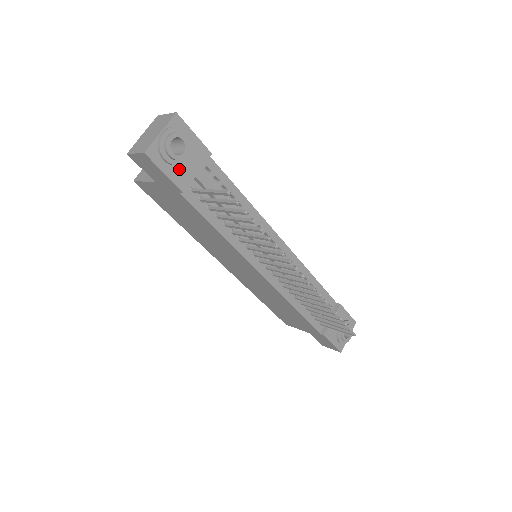
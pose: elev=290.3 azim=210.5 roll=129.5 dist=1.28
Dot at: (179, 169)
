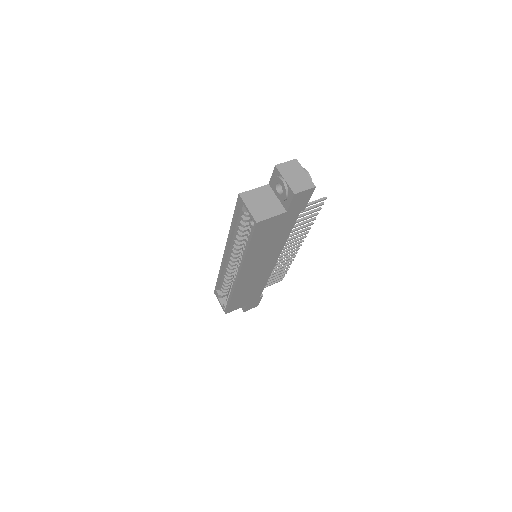
Dot at: occluded
